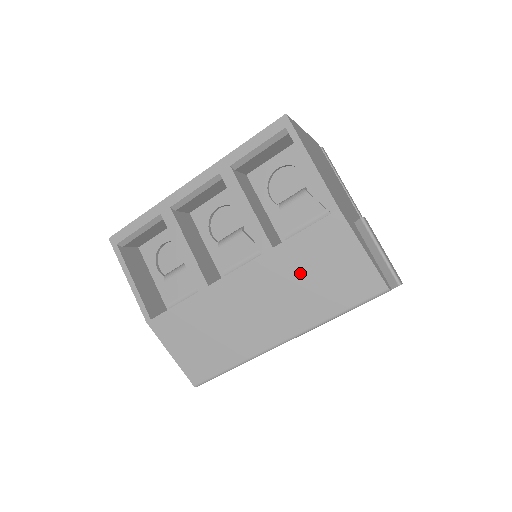
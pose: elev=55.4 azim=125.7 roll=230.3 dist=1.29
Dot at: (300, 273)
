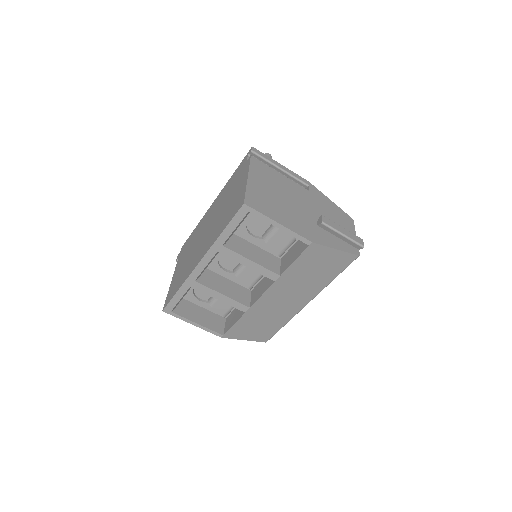
Dot at: (303, 276)
